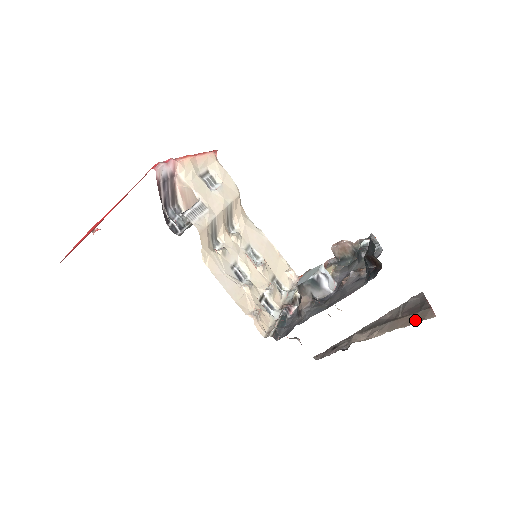
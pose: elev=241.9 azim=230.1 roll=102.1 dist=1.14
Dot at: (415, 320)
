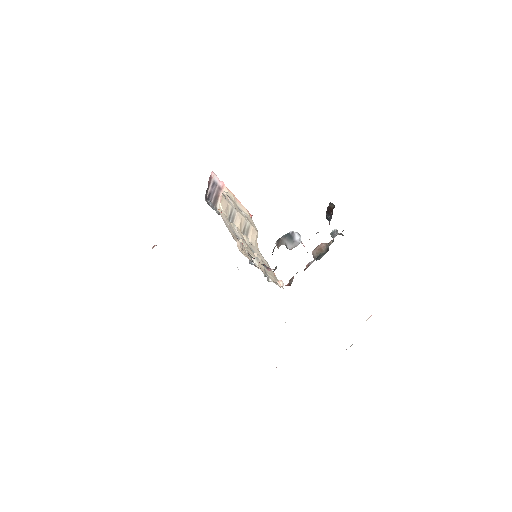
Dot at: occluded
